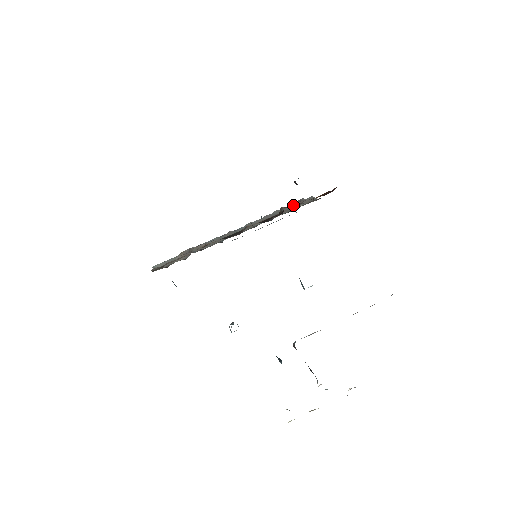
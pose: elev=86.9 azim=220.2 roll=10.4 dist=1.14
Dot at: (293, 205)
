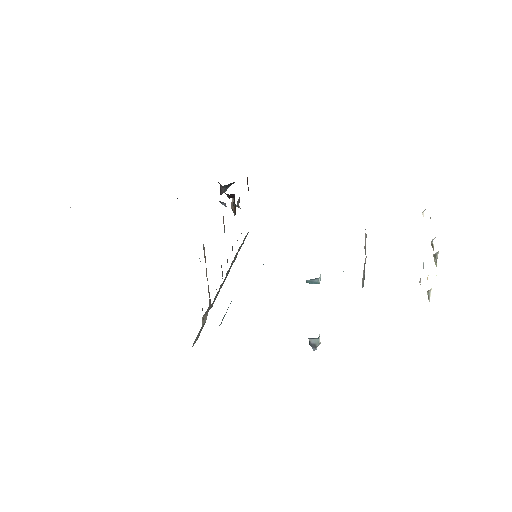
Dot at: occluded
